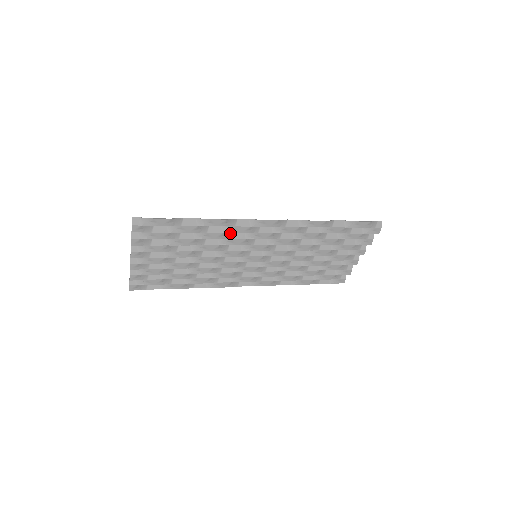
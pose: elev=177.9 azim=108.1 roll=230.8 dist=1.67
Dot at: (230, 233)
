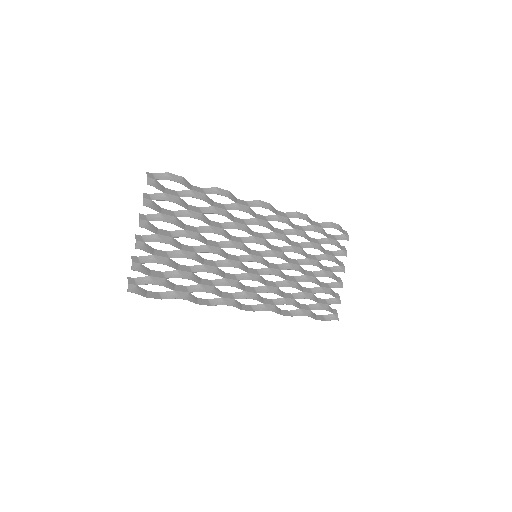
Dot at: (232, 216)
